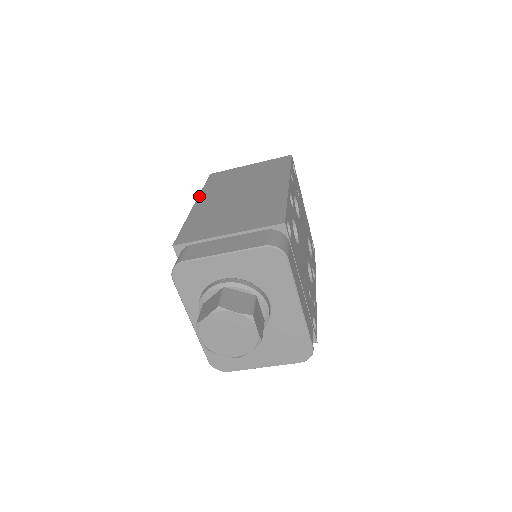
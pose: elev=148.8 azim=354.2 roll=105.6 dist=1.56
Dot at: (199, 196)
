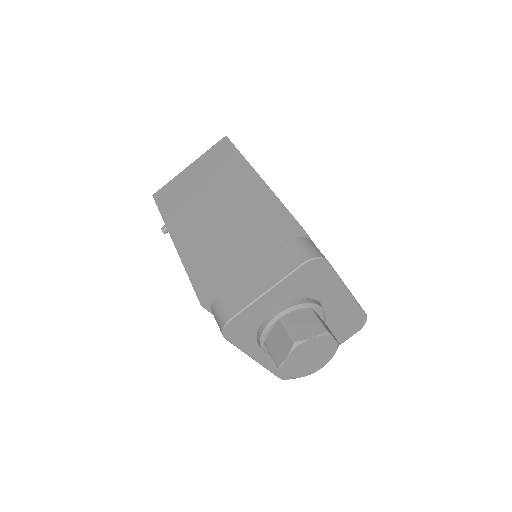
Dot at: (169, 230)
